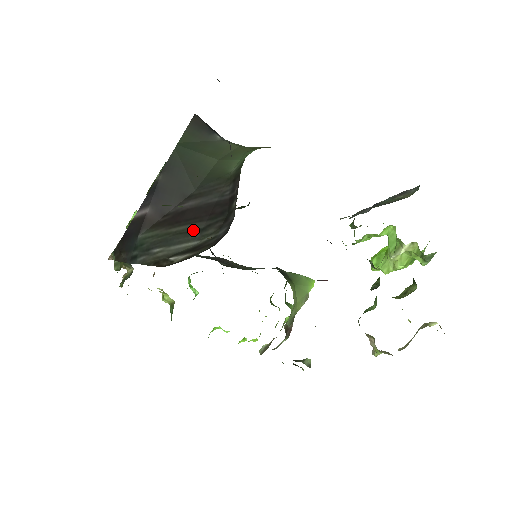
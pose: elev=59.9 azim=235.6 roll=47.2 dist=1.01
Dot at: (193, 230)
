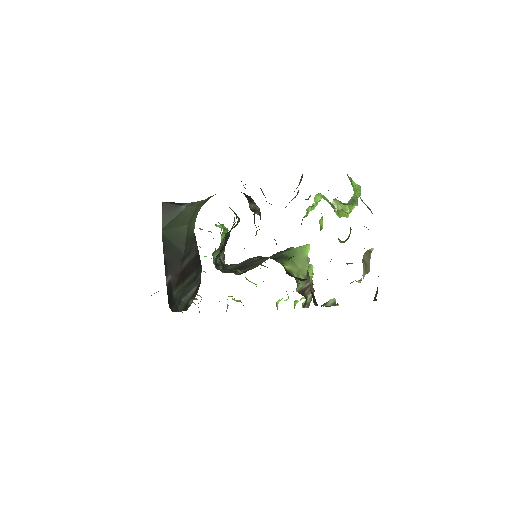
Dot at: (192, 280)
